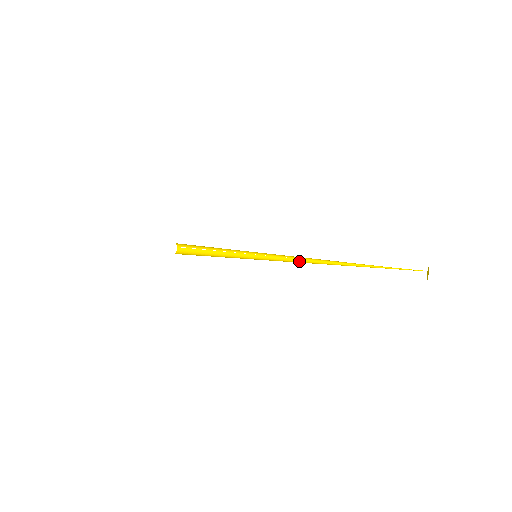
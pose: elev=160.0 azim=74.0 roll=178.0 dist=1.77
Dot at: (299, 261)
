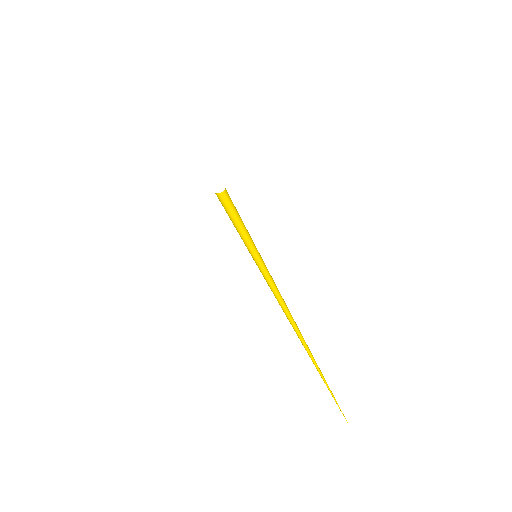
Dot at: (279, 294)
